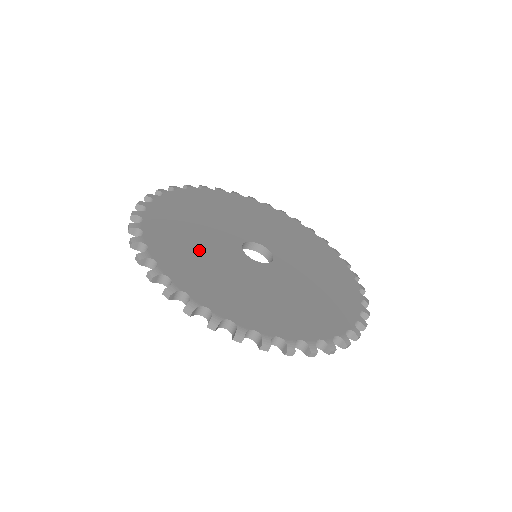
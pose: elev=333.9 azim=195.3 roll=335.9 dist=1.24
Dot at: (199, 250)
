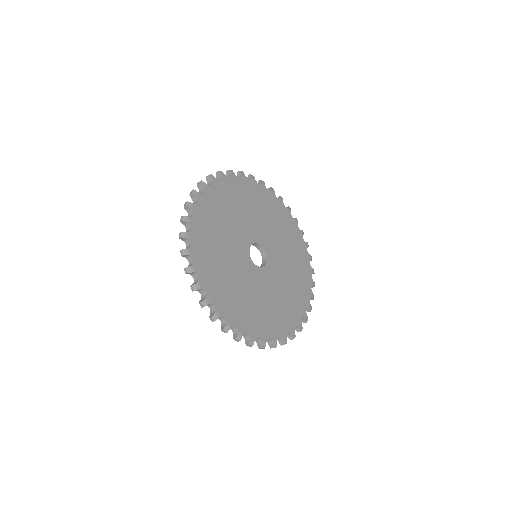
Dot at: (230, 276)
